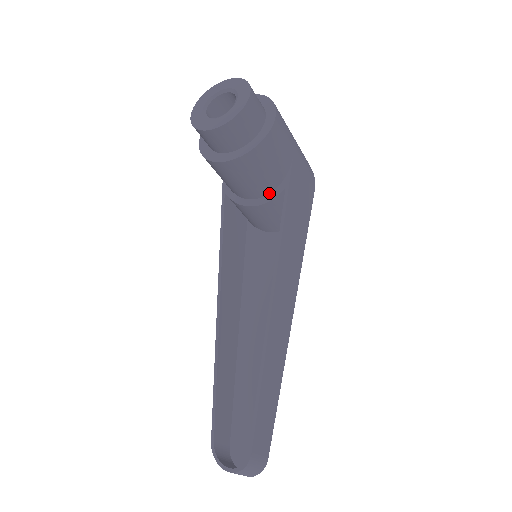
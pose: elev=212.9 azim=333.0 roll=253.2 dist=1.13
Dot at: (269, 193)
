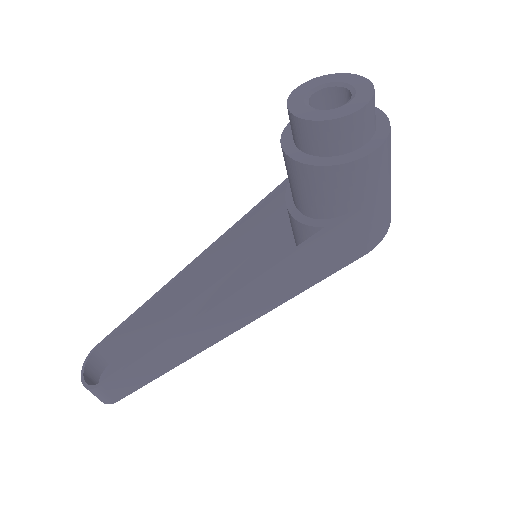
Dot at: (311, 217)
